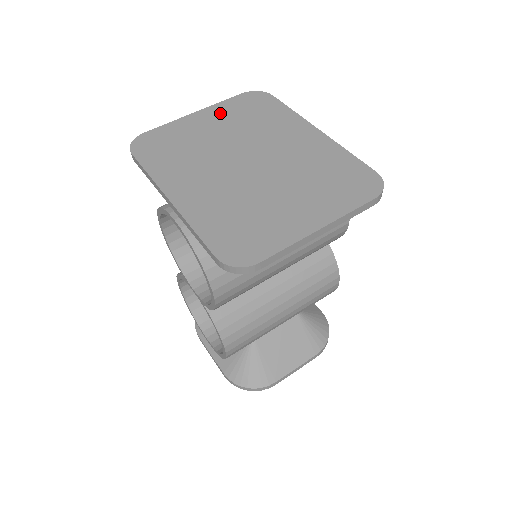
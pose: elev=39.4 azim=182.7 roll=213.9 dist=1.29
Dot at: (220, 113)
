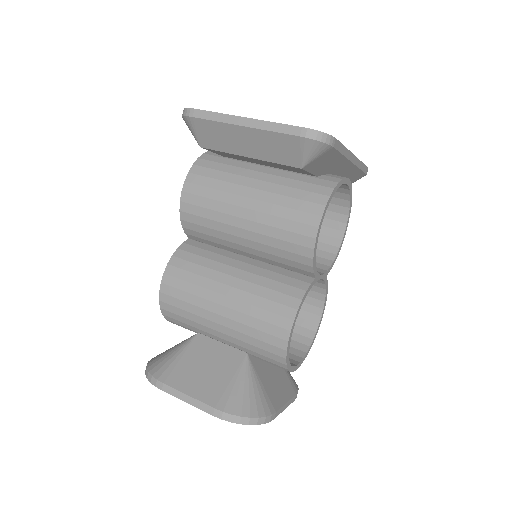
Dot at: occluded
